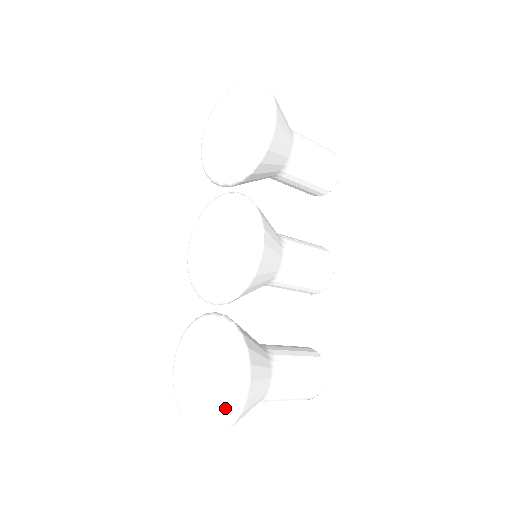
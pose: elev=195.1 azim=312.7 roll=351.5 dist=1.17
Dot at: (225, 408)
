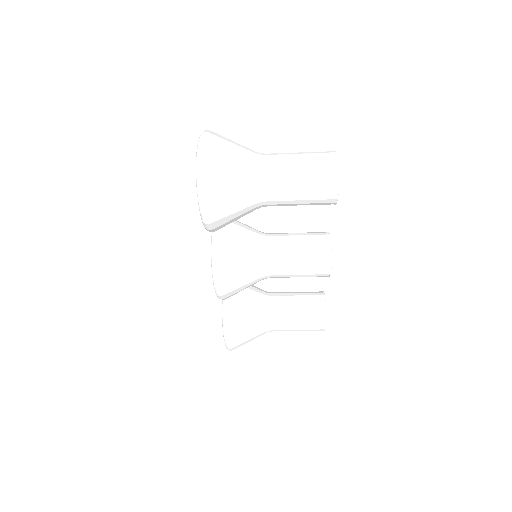
Dot at: occluded
